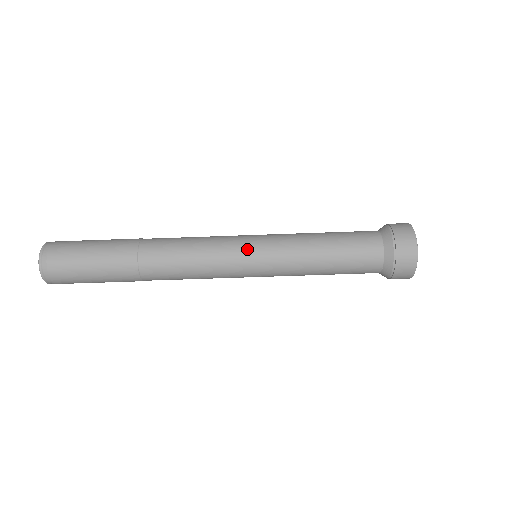
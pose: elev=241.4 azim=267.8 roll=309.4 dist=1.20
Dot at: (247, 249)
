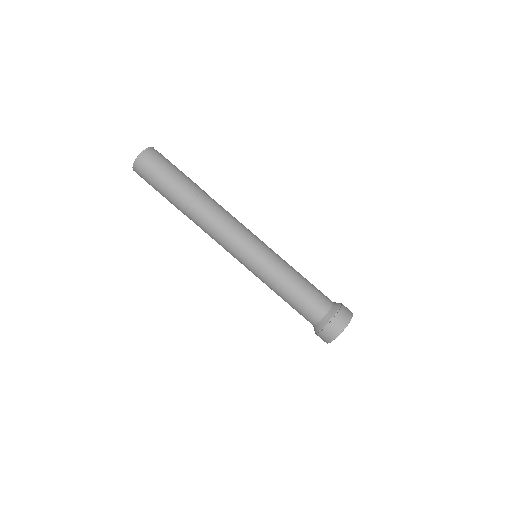
Dot at: (262, 241)
